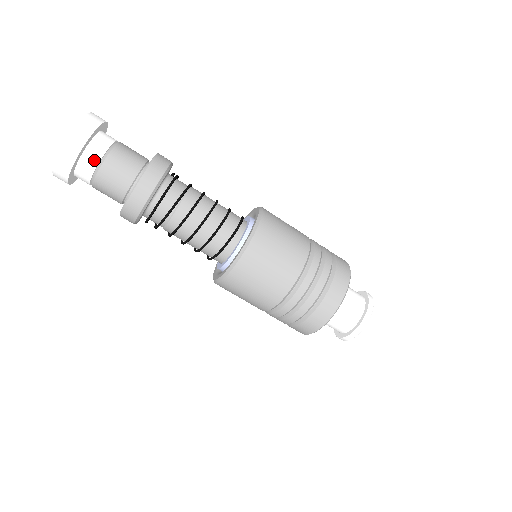
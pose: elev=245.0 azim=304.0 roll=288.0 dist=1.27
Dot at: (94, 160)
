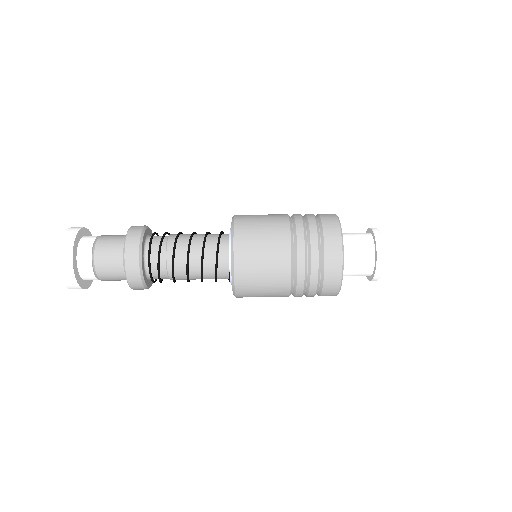
Dot at: (95, 236)
